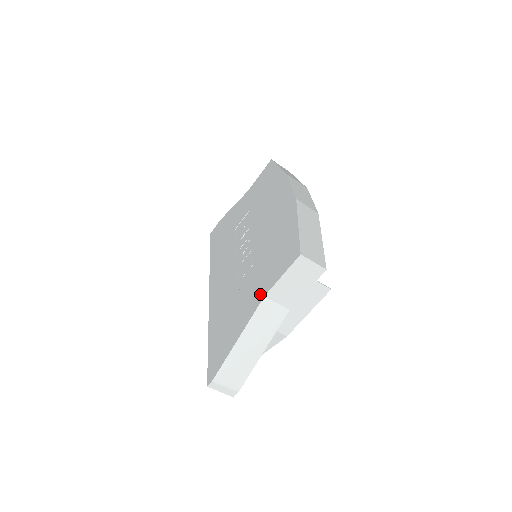
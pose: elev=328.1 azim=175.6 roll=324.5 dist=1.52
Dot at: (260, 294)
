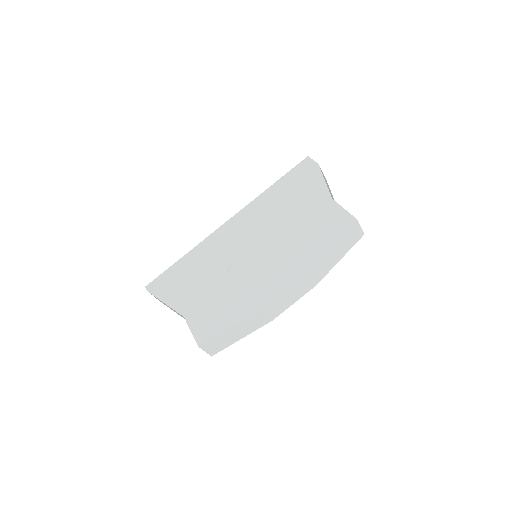
Dot at: (188, 310)
